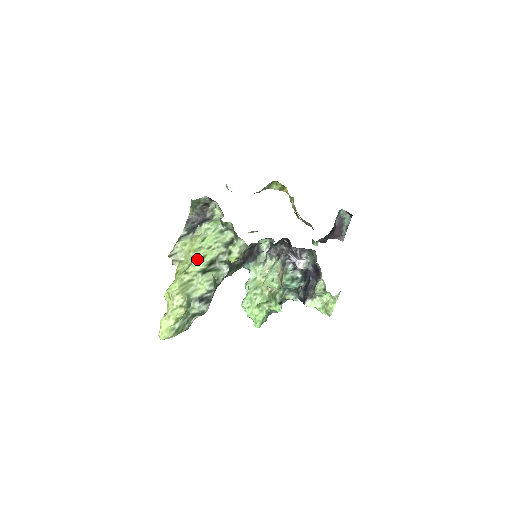
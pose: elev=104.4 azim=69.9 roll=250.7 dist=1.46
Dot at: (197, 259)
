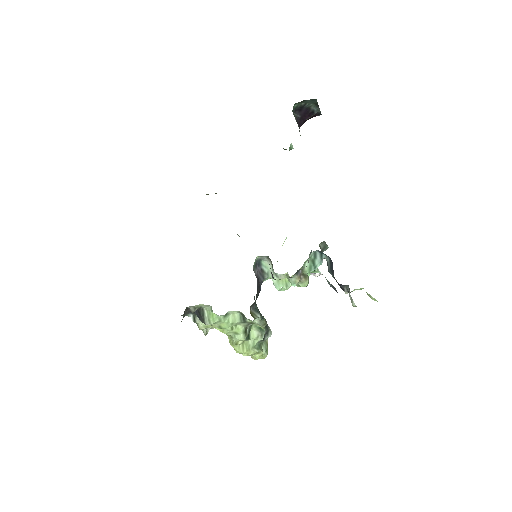
Dot at: (233, 337)
